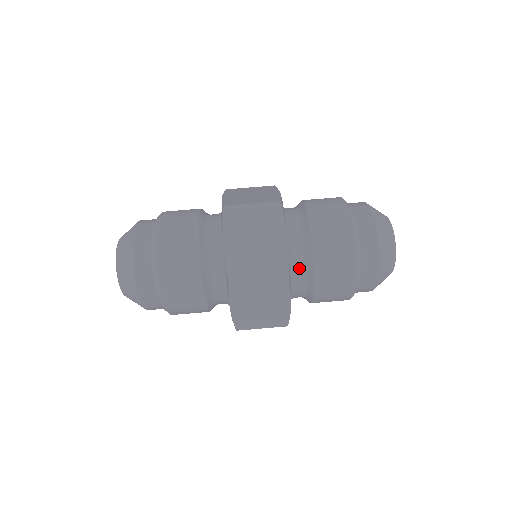
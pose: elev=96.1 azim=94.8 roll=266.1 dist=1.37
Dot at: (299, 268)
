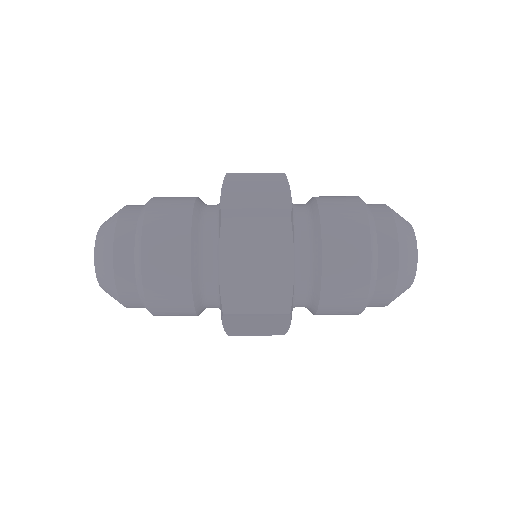
Dot at: (304, 288)
